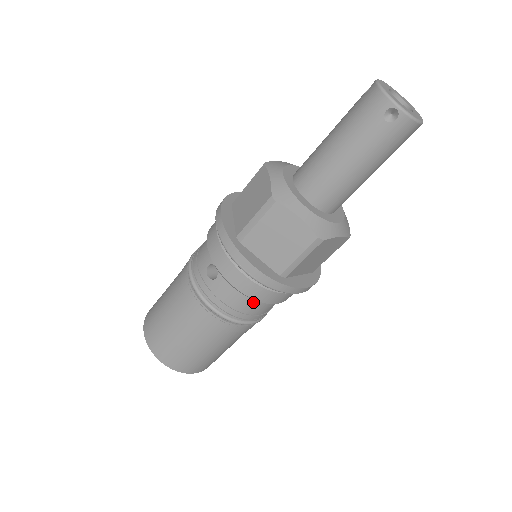
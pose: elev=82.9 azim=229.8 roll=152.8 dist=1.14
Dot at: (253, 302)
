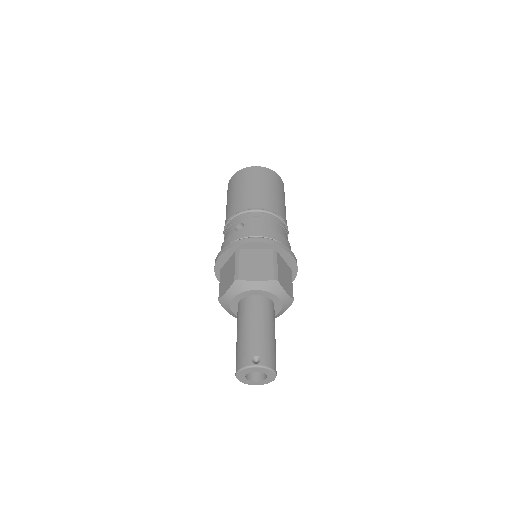
Dot at: occluded
